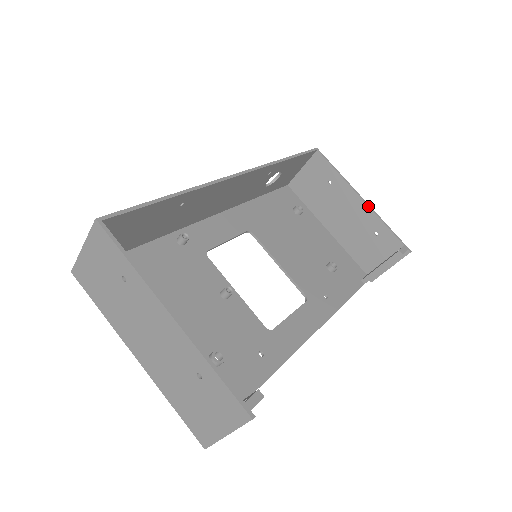
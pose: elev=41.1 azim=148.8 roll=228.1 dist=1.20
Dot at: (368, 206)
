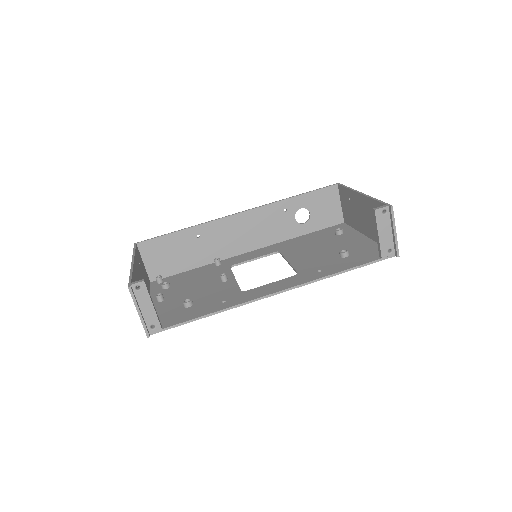
Dot at: (364, 195)
